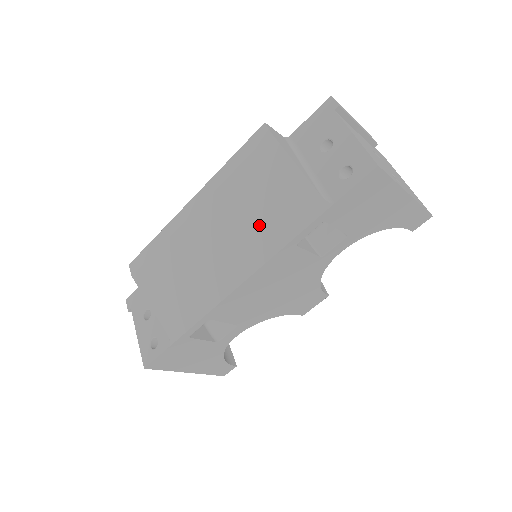
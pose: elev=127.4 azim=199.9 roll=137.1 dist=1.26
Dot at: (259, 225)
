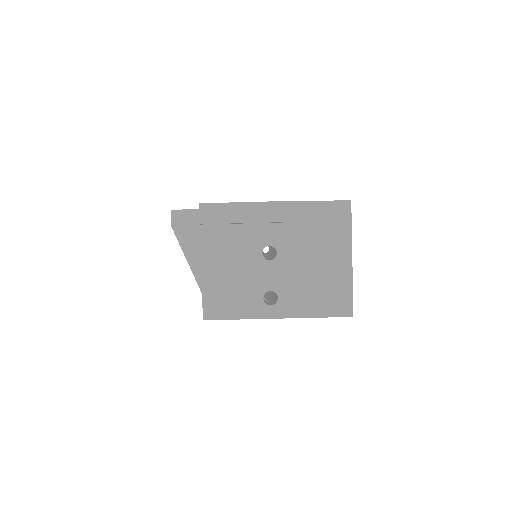
Dot at: occluded
